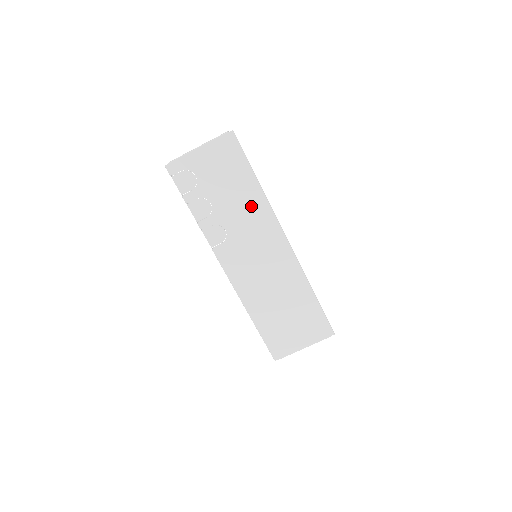
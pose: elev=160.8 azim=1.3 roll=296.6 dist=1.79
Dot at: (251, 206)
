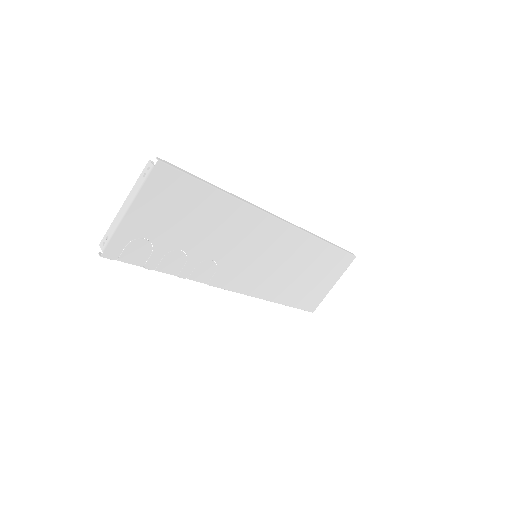
Dot at: (227, 219)
